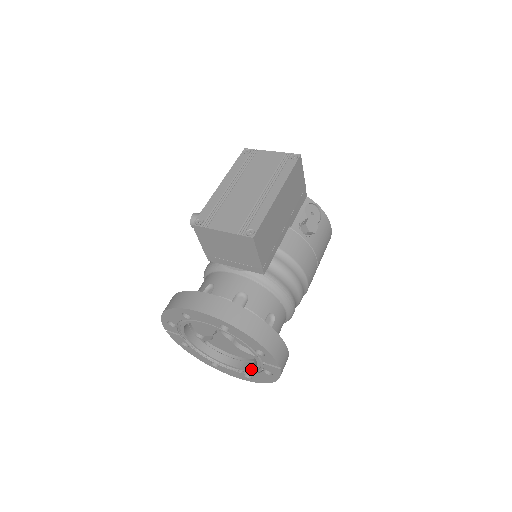
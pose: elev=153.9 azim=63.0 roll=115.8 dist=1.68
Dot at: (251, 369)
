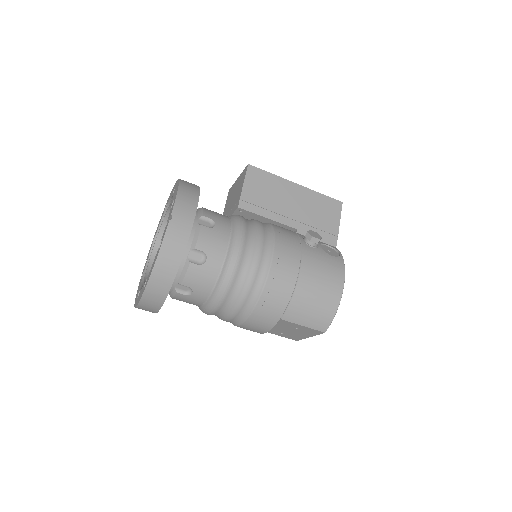
Dot at: occluded
